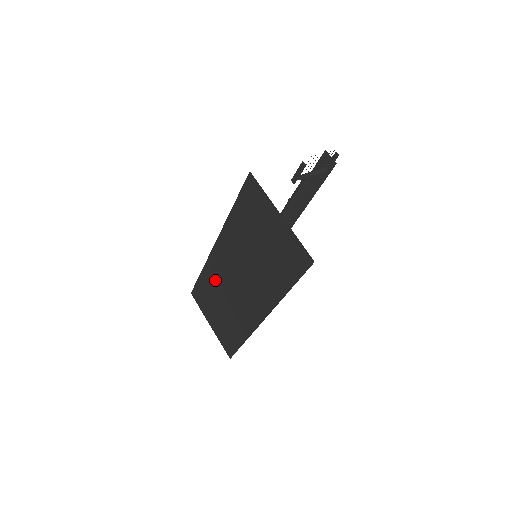
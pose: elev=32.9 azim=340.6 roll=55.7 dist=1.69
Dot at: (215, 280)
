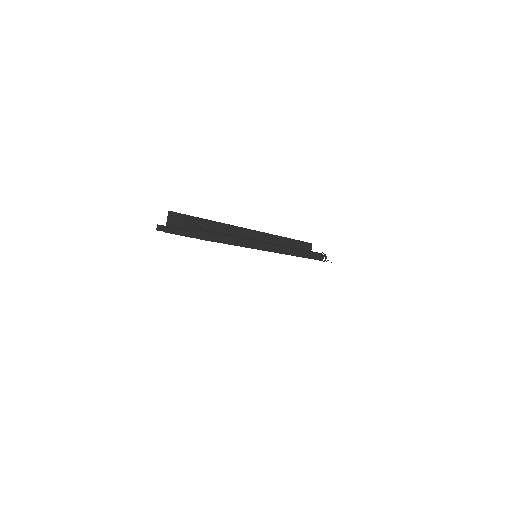
Dot at: occluded
